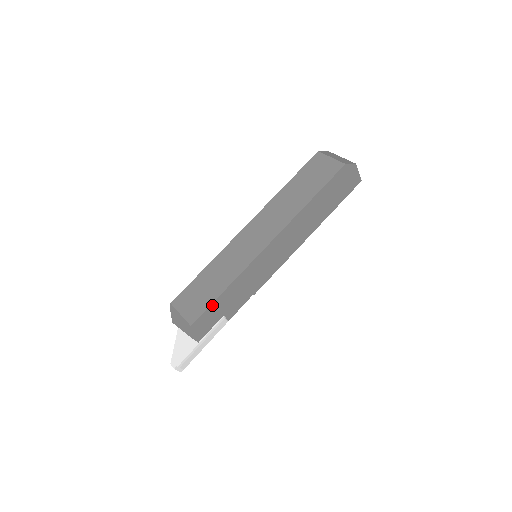
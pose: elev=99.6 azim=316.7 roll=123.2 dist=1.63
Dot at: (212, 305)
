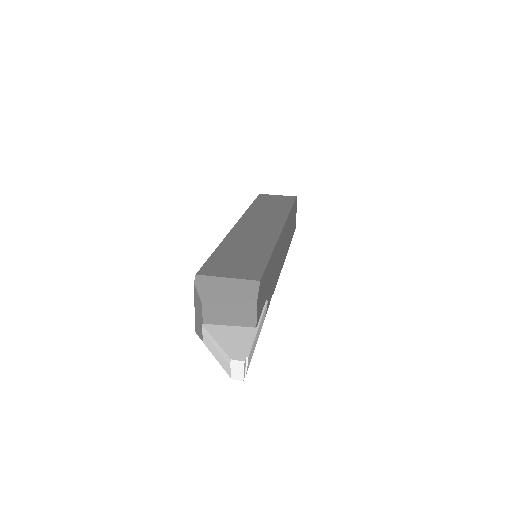
Dot at: (267, 266)
